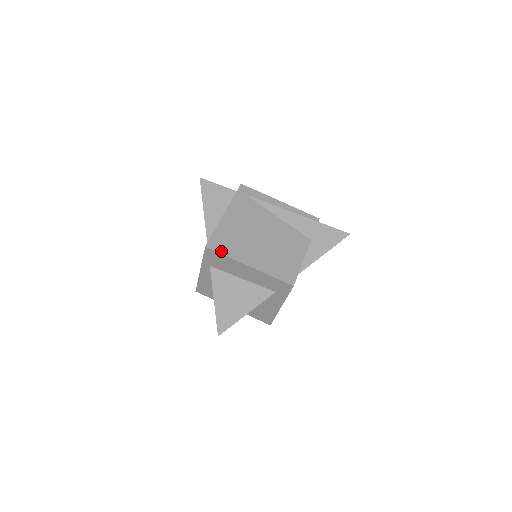
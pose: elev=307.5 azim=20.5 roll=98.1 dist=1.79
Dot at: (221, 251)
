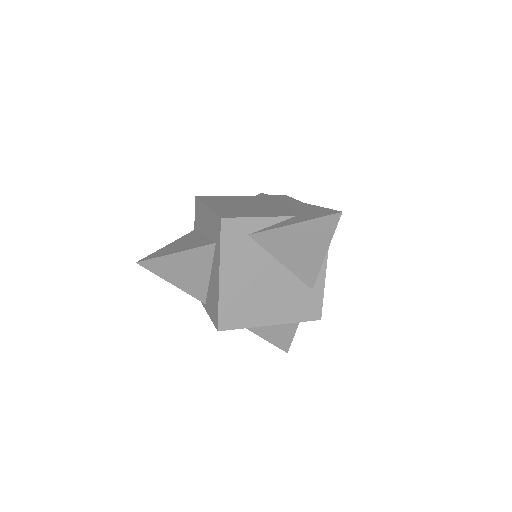
Dot at: (201, 199)
